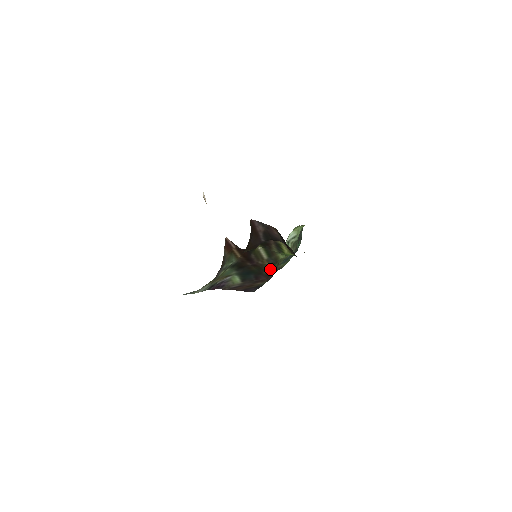
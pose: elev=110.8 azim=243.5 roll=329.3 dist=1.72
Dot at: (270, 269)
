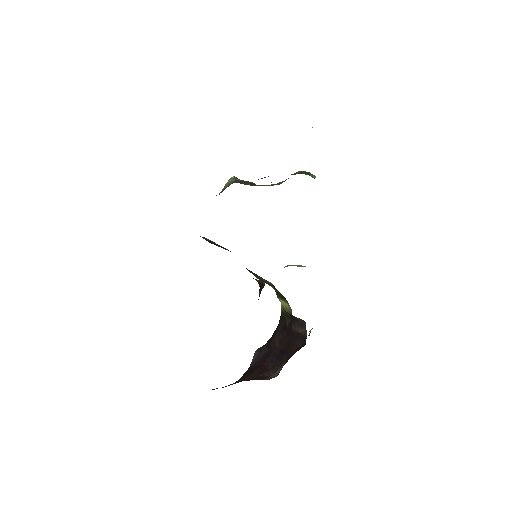
Dot at: occluded
